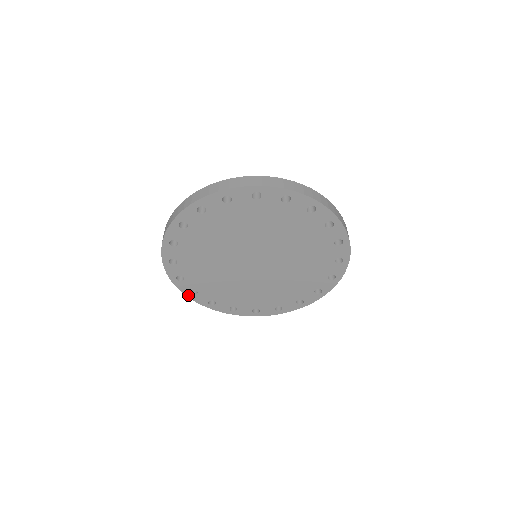
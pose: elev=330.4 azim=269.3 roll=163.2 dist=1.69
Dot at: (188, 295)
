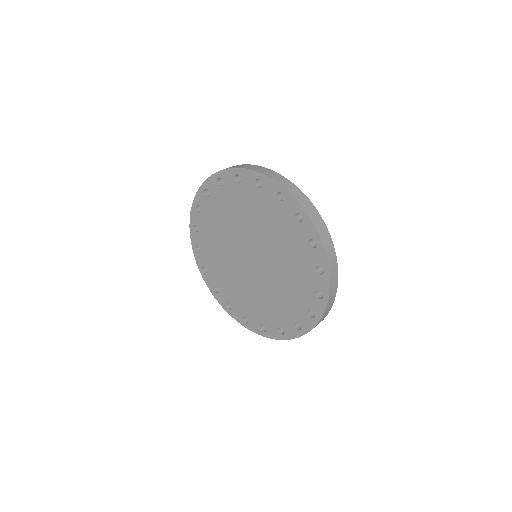
Dot at: (228, 311)
